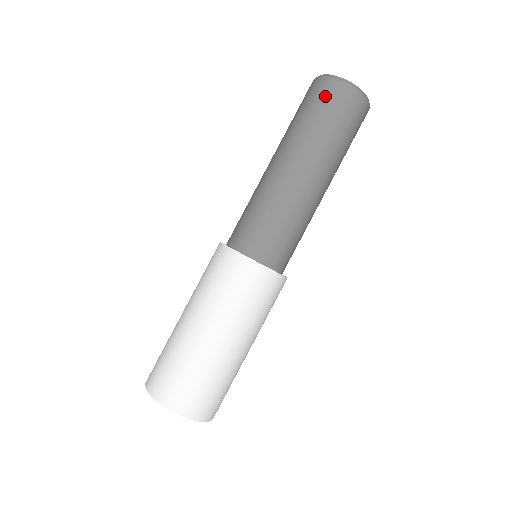
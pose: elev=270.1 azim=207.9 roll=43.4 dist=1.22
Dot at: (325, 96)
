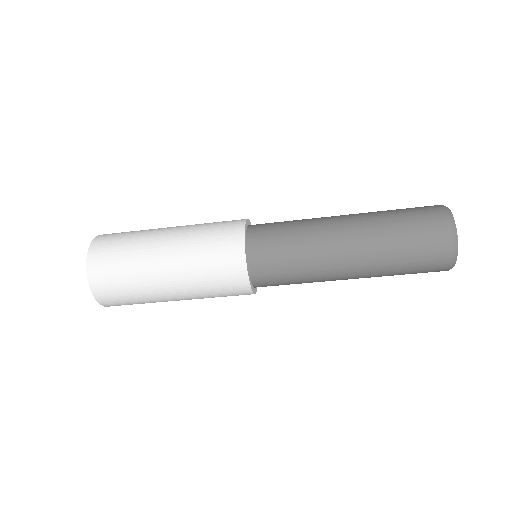
Dot at: (429, 271)
